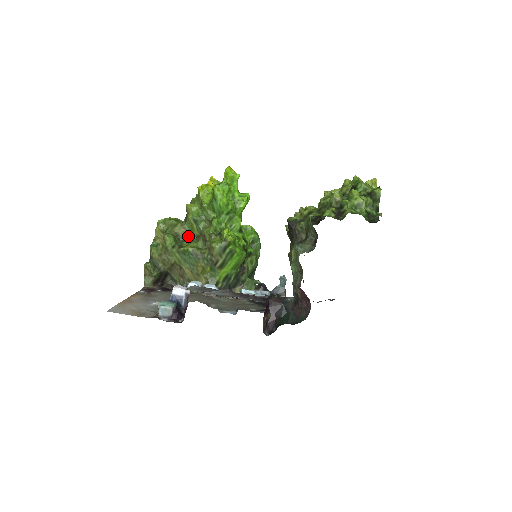
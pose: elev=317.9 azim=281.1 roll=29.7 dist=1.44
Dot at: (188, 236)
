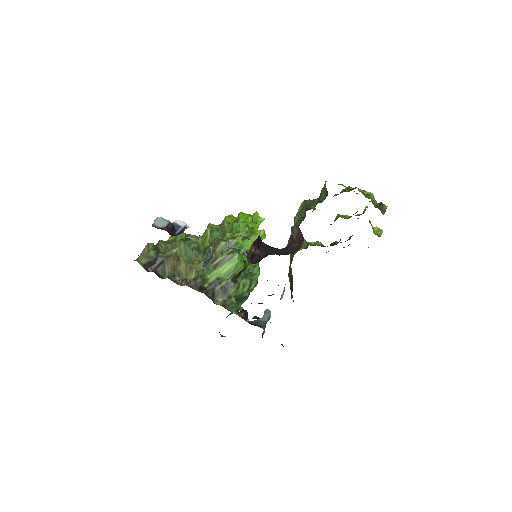
Dot at: occluded
